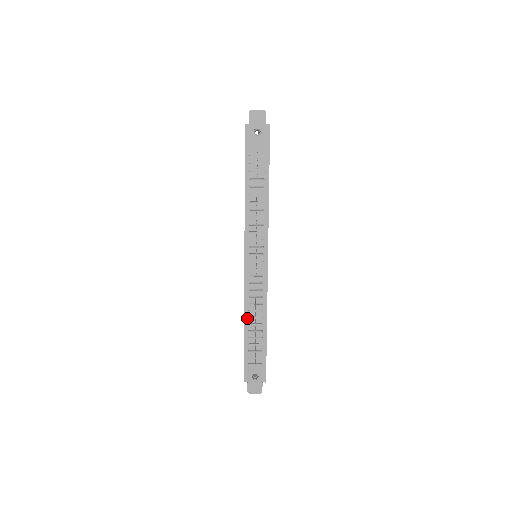
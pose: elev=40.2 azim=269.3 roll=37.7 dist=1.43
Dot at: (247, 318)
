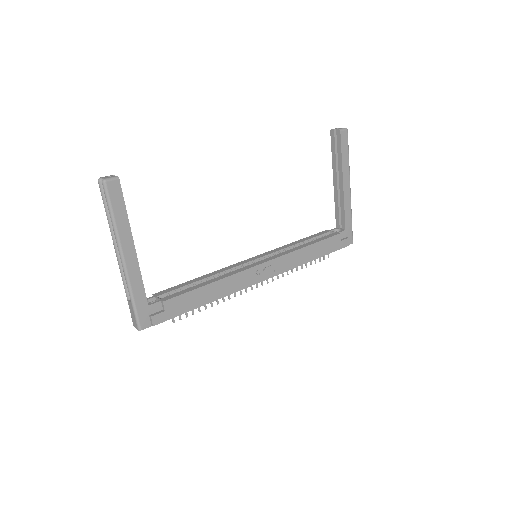
Dot at: occluded
